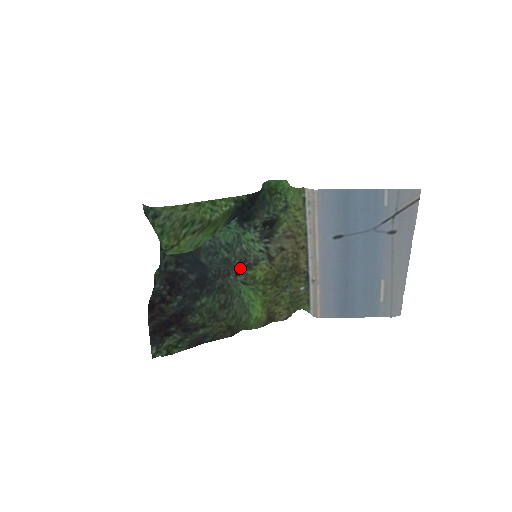
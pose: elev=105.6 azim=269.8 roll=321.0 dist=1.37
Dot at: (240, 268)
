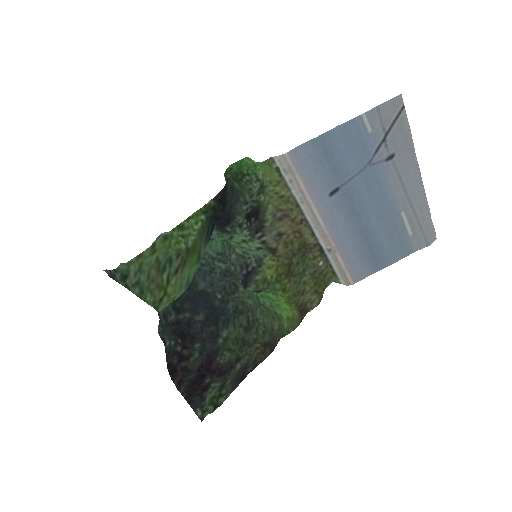
Dot at: (245, 277)
